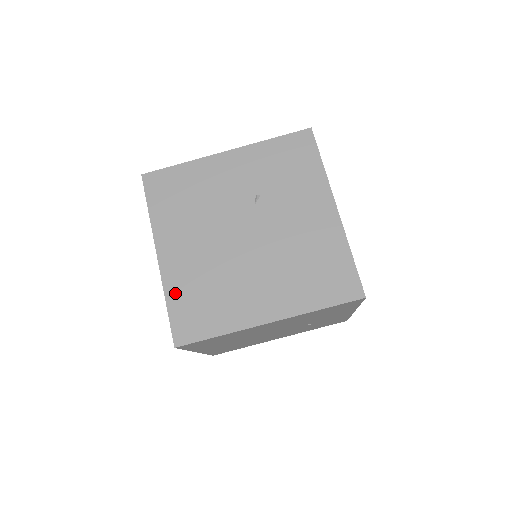
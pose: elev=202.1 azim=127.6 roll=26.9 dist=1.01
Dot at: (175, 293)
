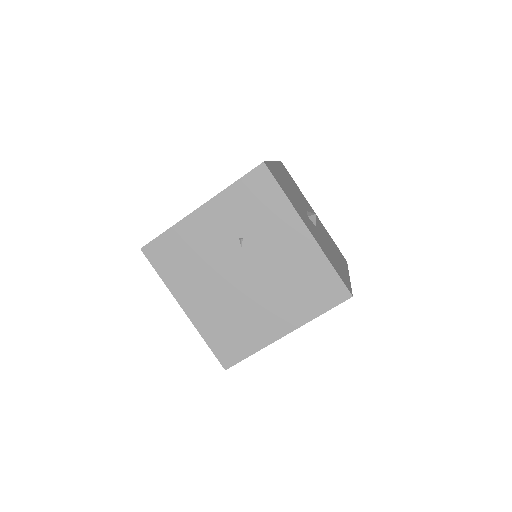
Dot at: (209, 333)
